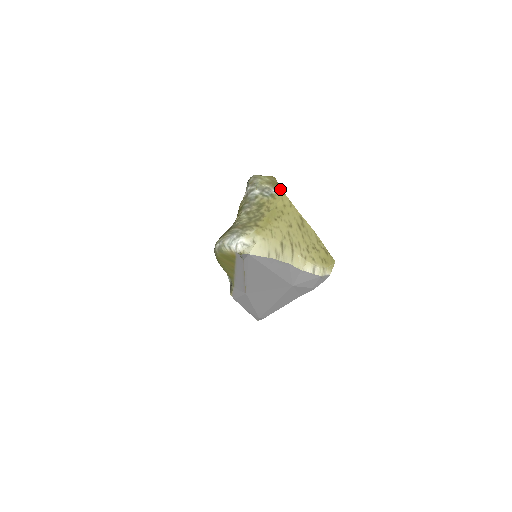
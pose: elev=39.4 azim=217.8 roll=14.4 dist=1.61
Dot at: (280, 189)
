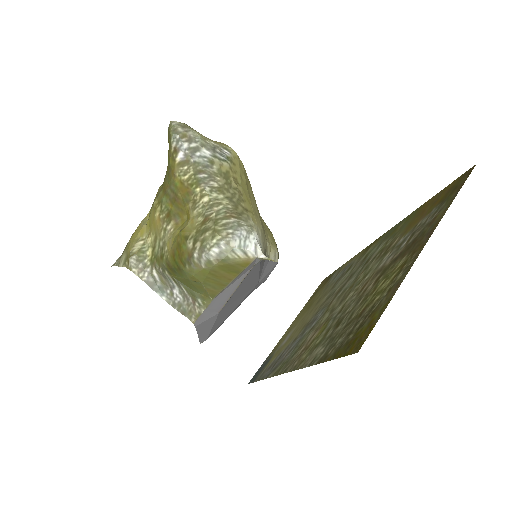
Dot at: (230, 149)
